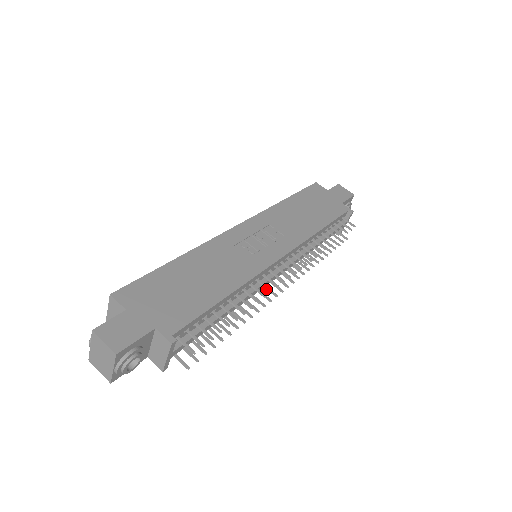
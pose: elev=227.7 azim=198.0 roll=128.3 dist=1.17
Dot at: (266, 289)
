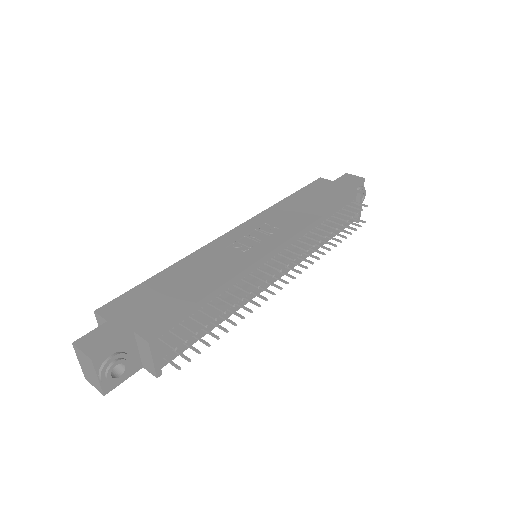
Dot at: occluded
